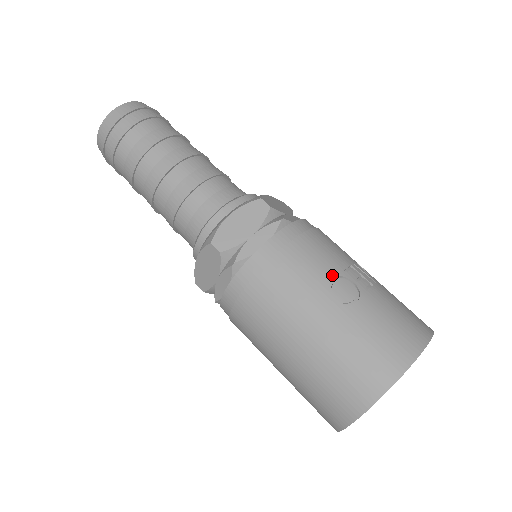
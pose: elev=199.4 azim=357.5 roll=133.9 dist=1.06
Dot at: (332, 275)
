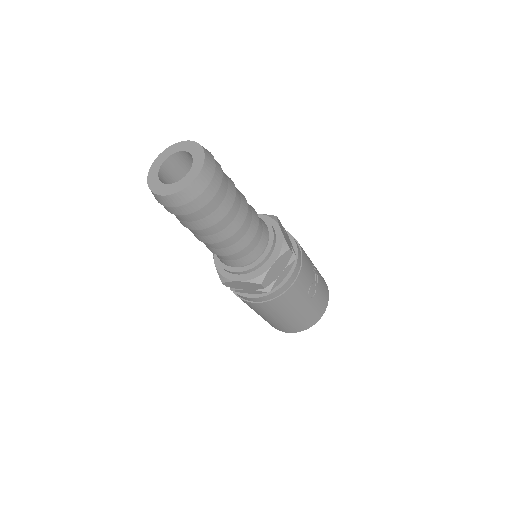
Dot at: (310, 284)
